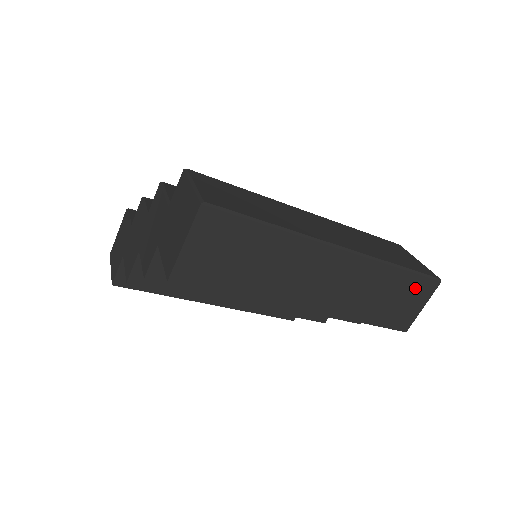
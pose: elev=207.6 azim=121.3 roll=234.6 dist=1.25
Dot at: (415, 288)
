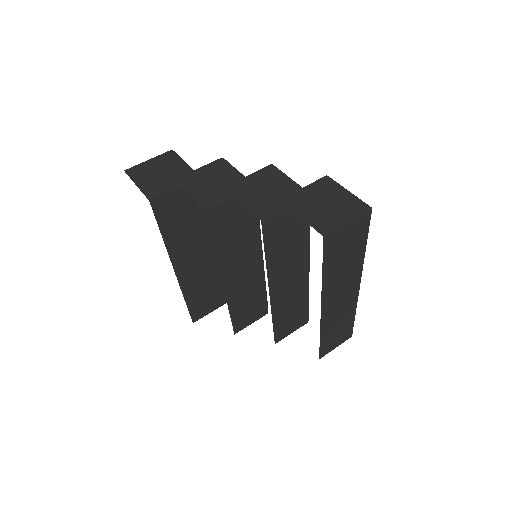
Dot at: (346, 332)
